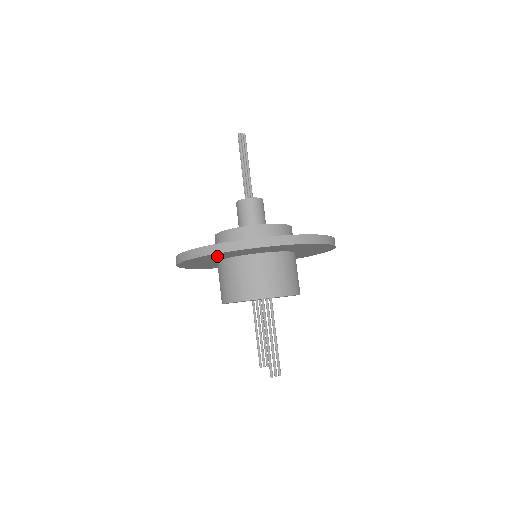
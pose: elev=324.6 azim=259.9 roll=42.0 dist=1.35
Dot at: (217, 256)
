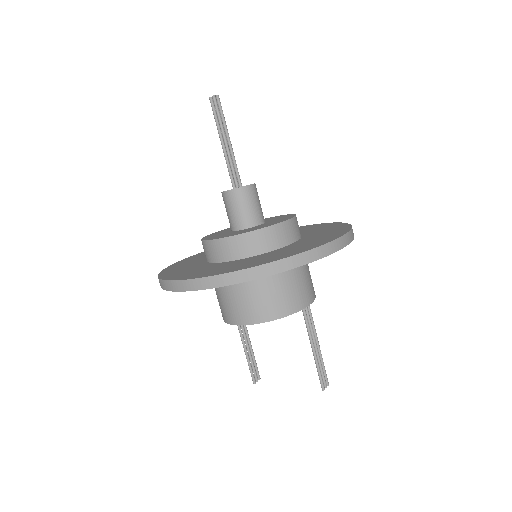
Dot at: occluded
